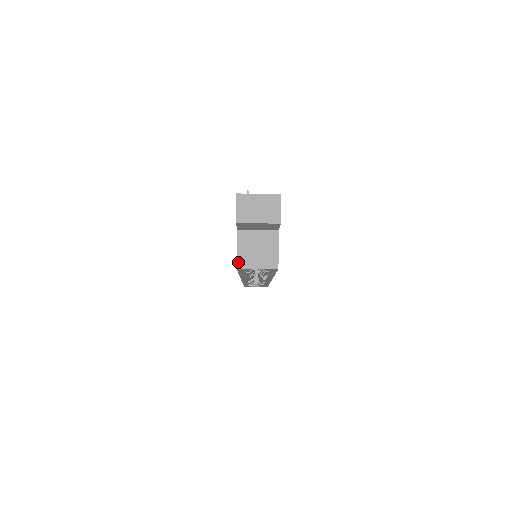
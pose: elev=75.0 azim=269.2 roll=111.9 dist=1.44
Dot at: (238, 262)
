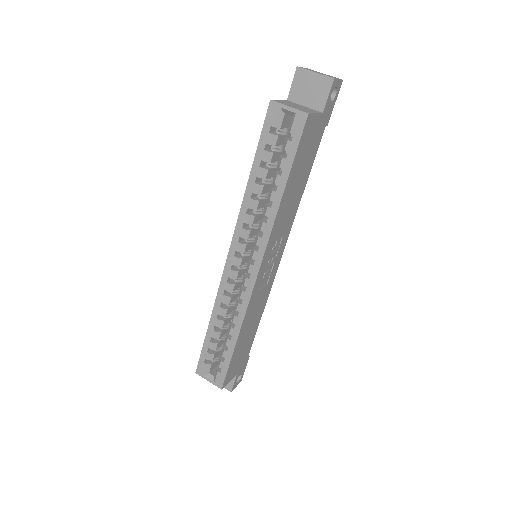
Dot at: (274, 100)
